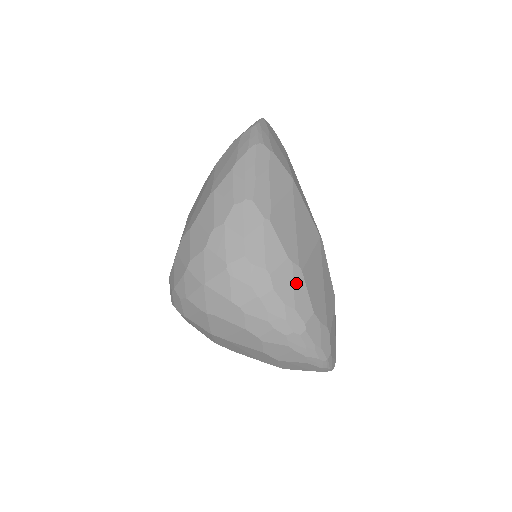
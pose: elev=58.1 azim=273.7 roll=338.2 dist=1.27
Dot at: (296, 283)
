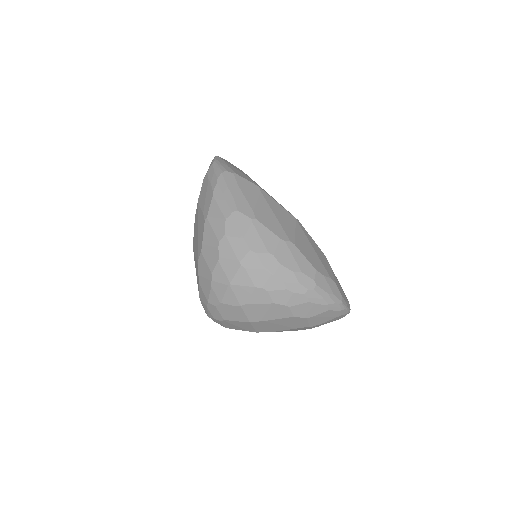
Dot at: (294, 254)
